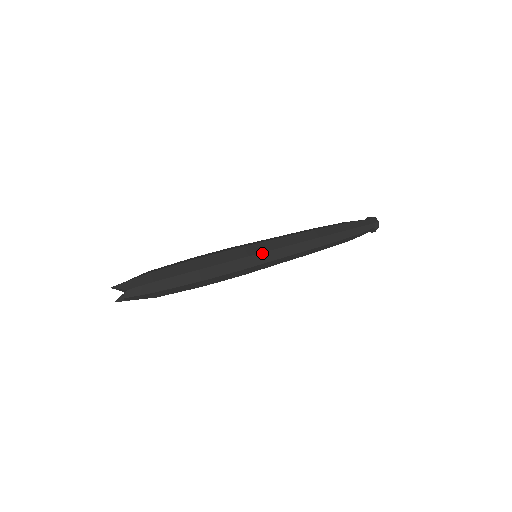
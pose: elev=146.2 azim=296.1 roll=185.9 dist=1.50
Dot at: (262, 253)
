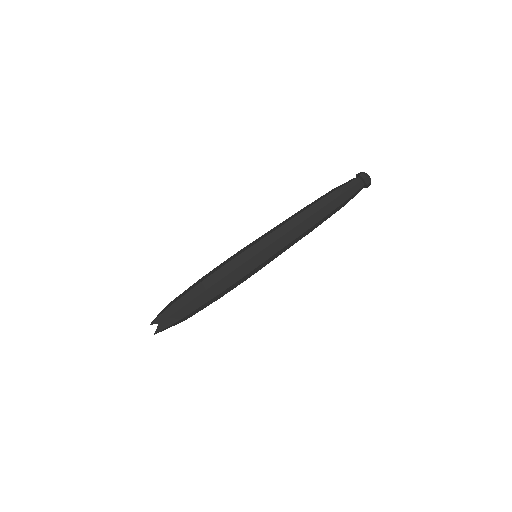
Dot at: (264, 266)
